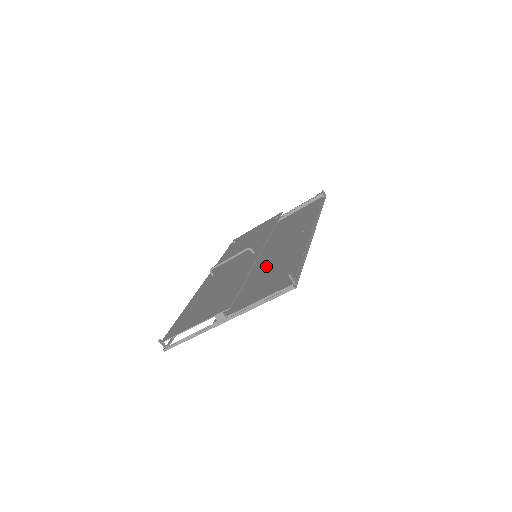
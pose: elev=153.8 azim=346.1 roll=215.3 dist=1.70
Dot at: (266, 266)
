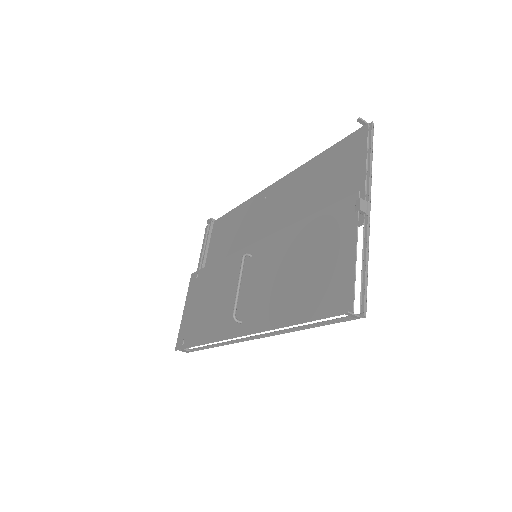
Dot at: (295, 212)
